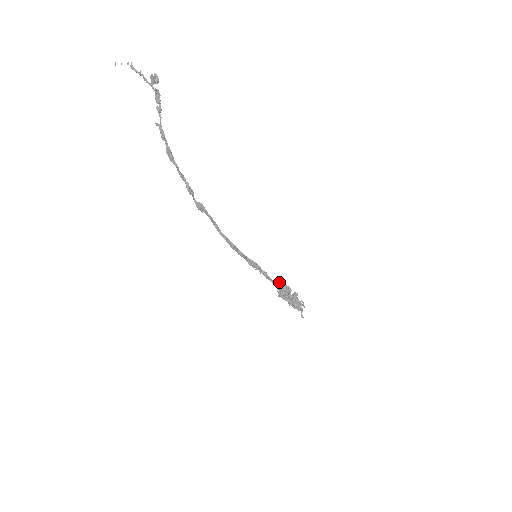
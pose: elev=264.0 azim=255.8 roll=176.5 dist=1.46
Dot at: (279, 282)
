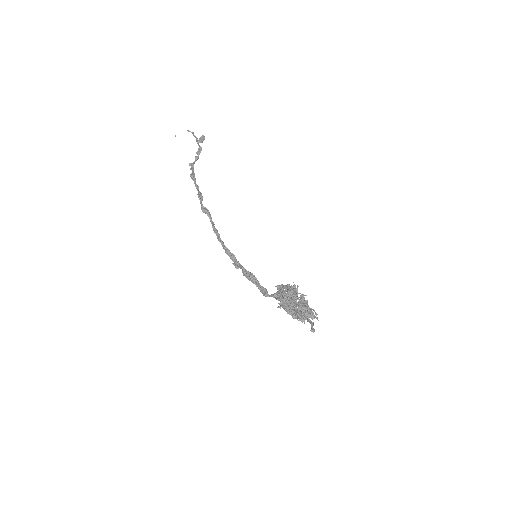
Dot at: (282, 288)
